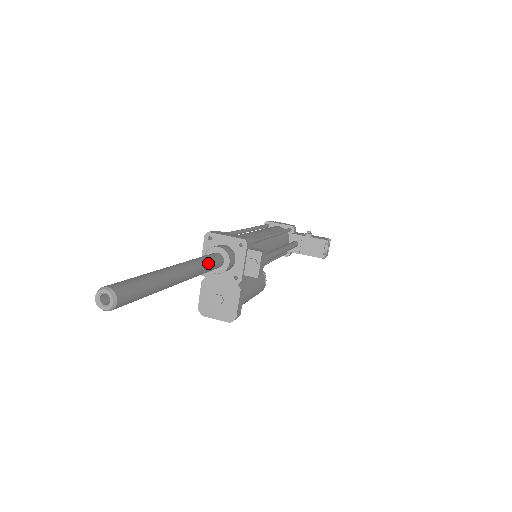
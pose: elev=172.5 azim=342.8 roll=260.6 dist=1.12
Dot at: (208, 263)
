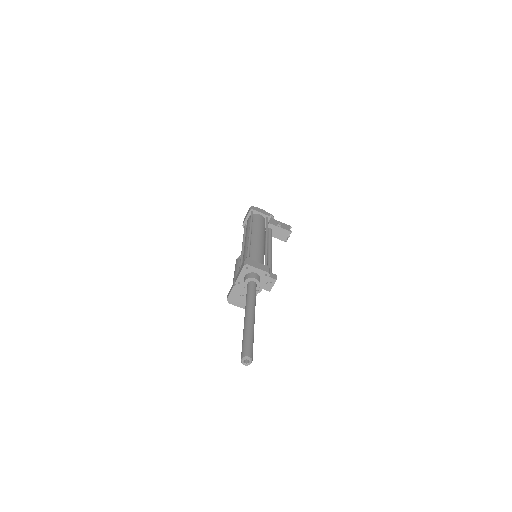
Dot at: occluded
